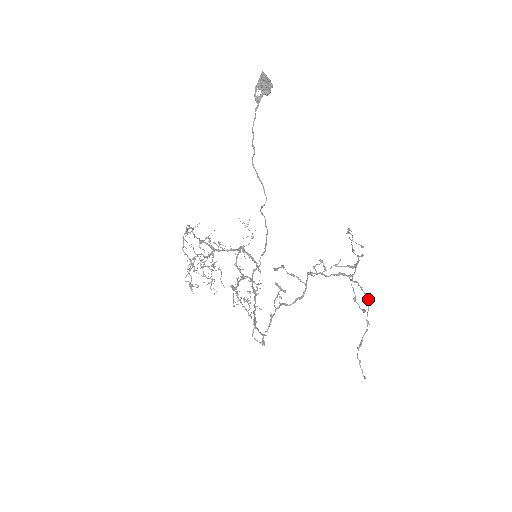
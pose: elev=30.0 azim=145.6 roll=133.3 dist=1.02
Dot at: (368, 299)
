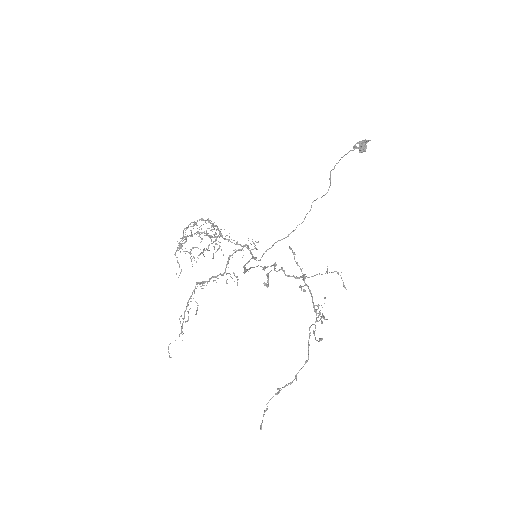
Dot at: (308, 358)
